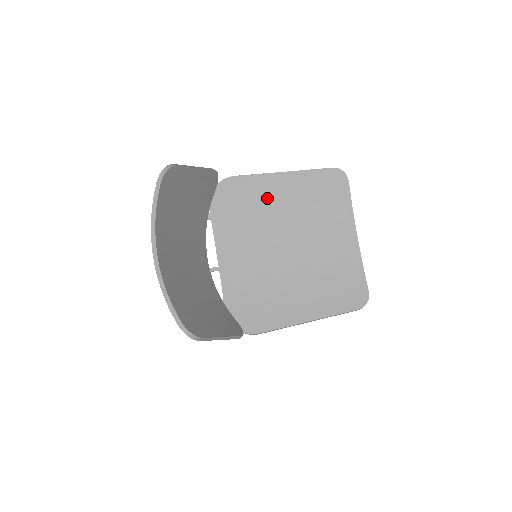
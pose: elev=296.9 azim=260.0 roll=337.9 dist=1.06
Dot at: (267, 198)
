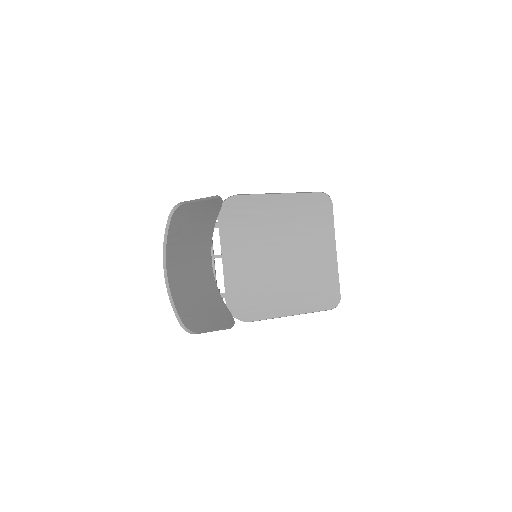
Dot at: (264, 214)
